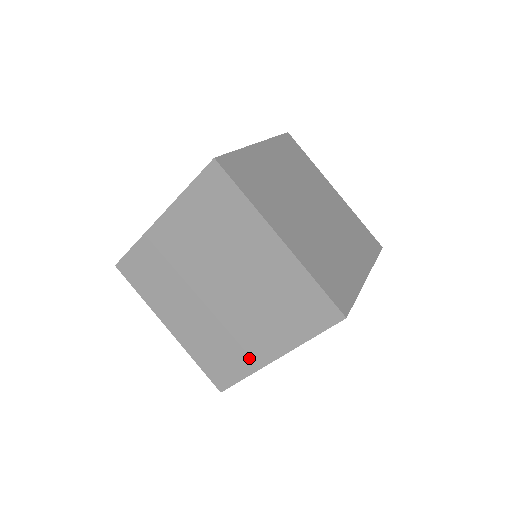
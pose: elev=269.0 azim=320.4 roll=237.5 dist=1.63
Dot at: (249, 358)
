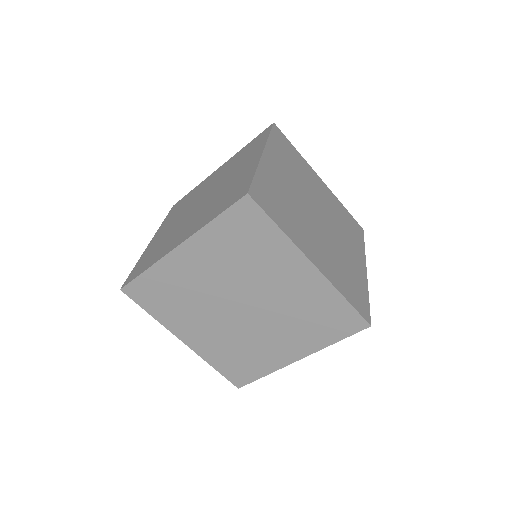
Dot at: (164, 251)
